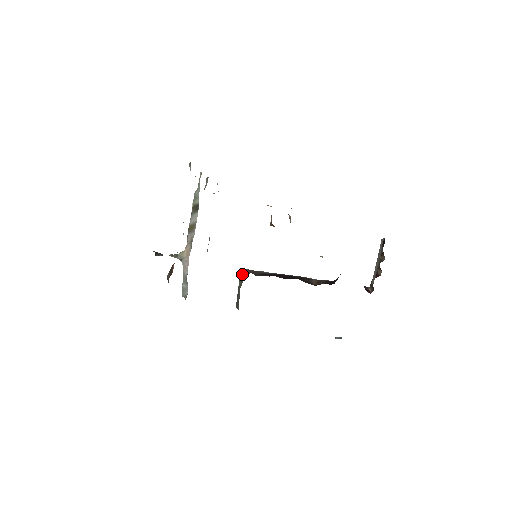
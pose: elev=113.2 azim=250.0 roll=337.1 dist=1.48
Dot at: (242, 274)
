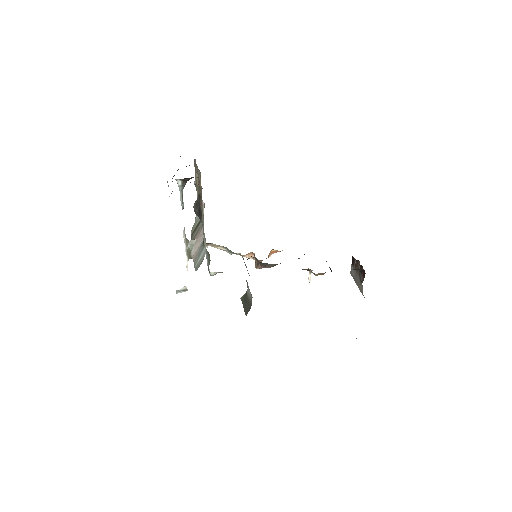
Dot at: (244, 294)
